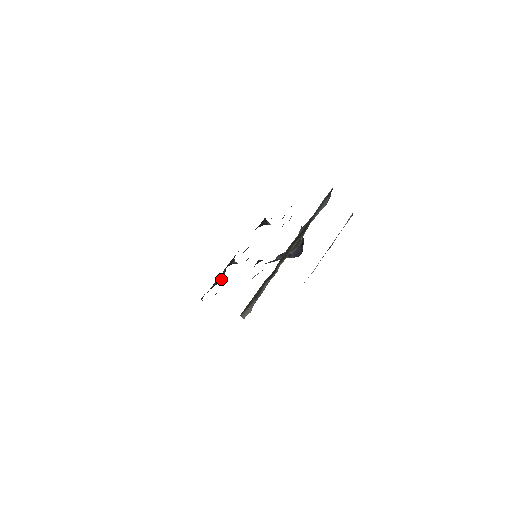
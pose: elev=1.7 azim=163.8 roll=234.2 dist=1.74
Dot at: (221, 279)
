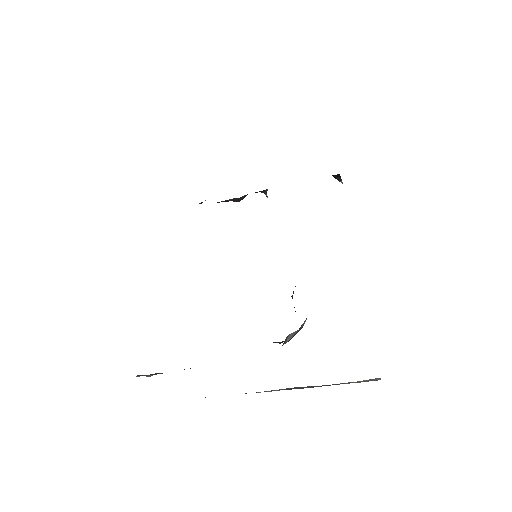
Dot at: (235, 201)
